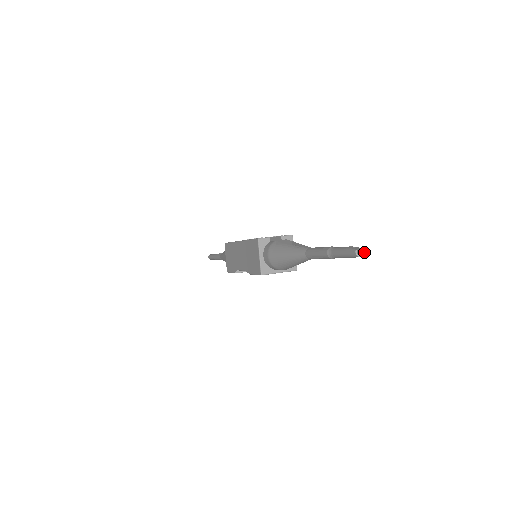
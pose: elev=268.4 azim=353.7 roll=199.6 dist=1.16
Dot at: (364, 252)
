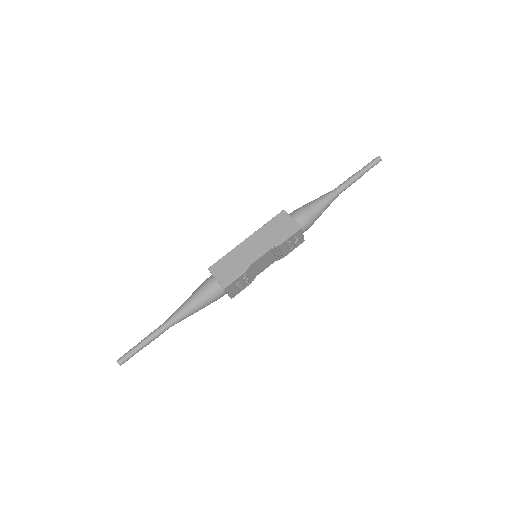
Dot at: (380, 160)
